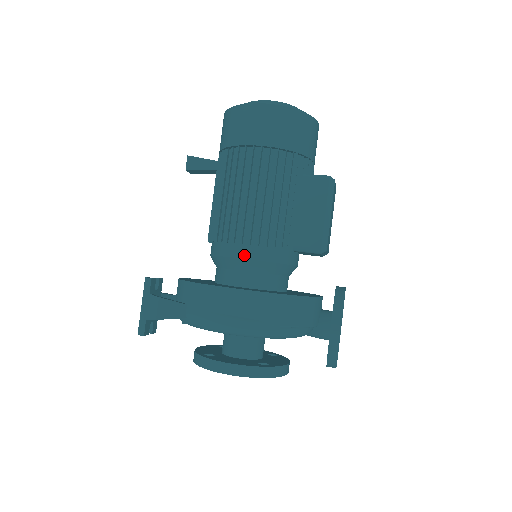
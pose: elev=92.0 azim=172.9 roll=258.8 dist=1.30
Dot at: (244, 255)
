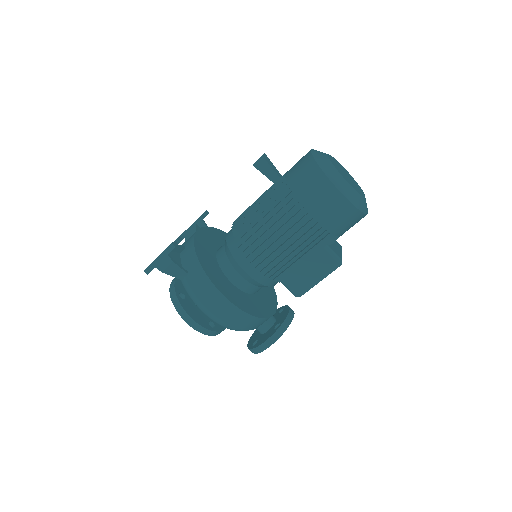
Dot at: (247, 270)
